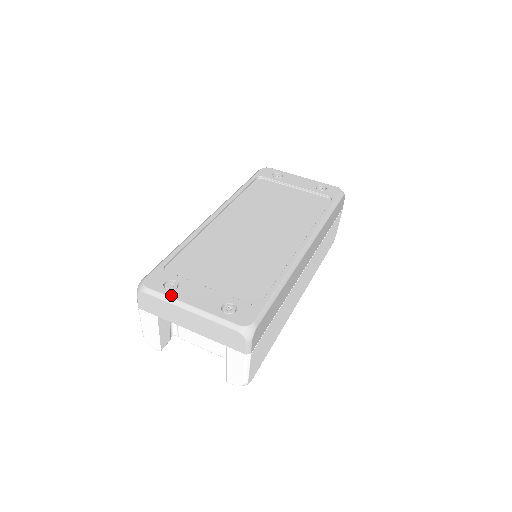
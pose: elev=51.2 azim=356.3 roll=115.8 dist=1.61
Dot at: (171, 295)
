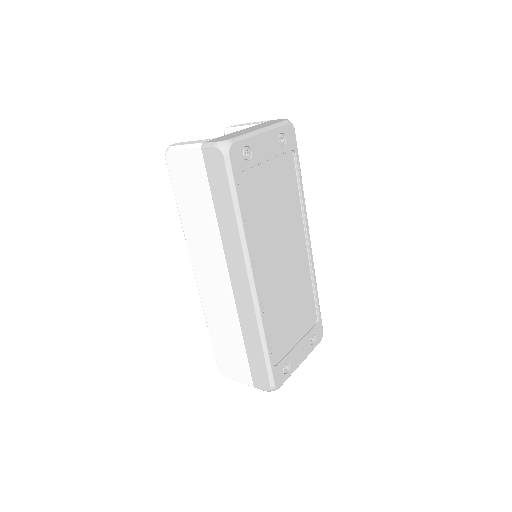
Dot at: (292, 372)
